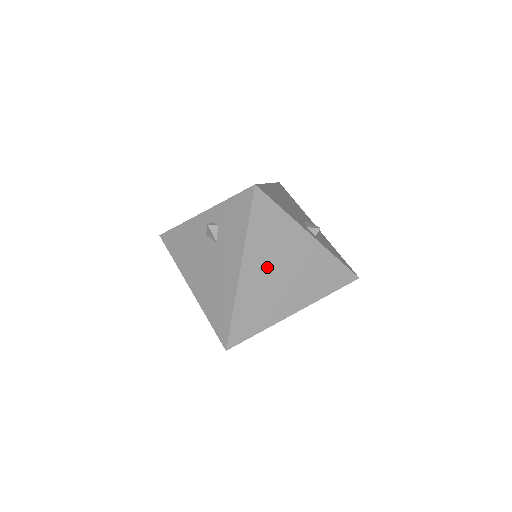
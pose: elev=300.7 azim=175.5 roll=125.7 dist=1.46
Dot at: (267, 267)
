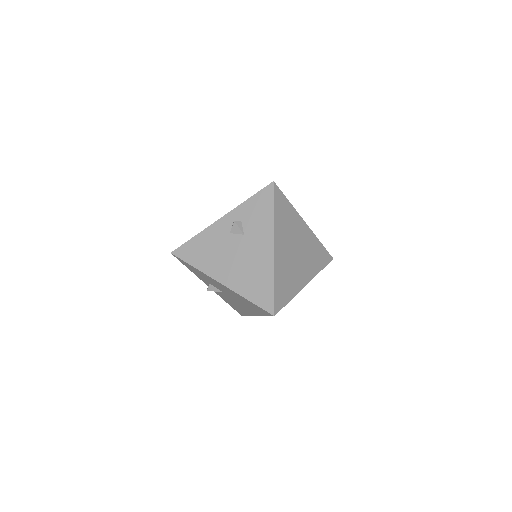
Dot at: (287, 245)
